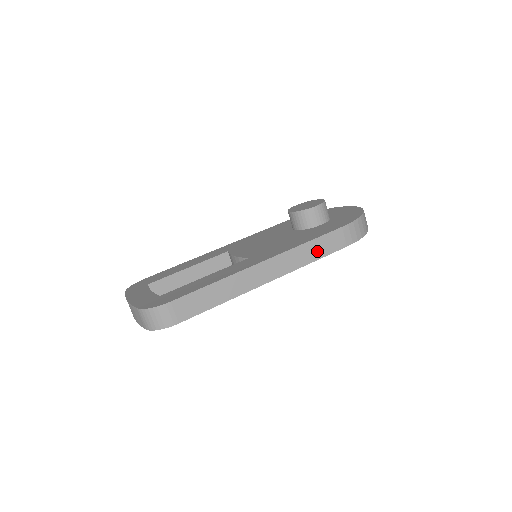
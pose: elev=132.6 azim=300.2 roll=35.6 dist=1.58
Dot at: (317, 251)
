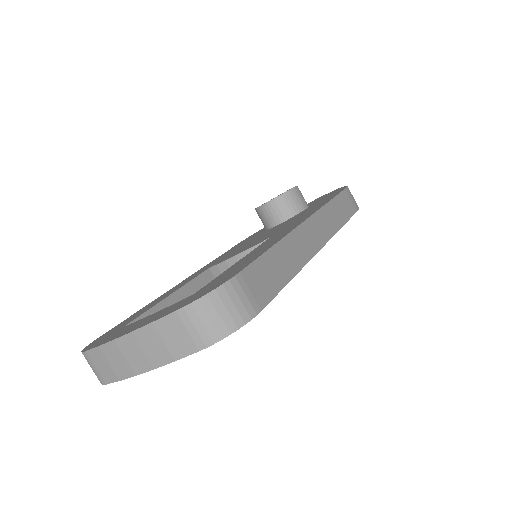
Dot at: (340, 213)
